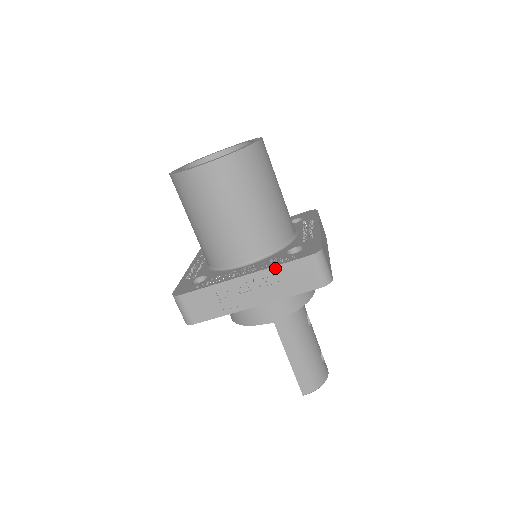
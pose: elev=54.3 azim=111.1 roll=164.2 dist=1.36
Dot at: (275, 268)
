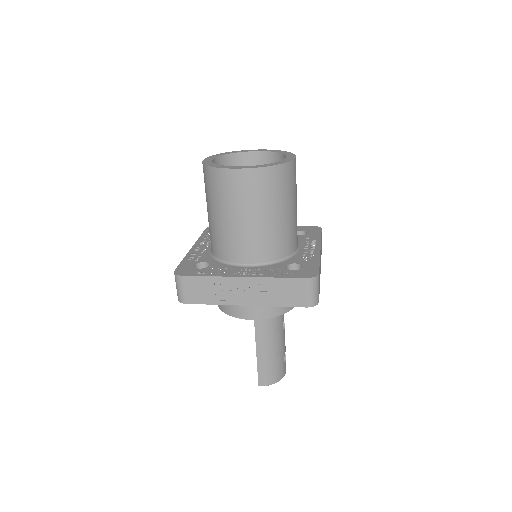
Dot at: (273, 279)
